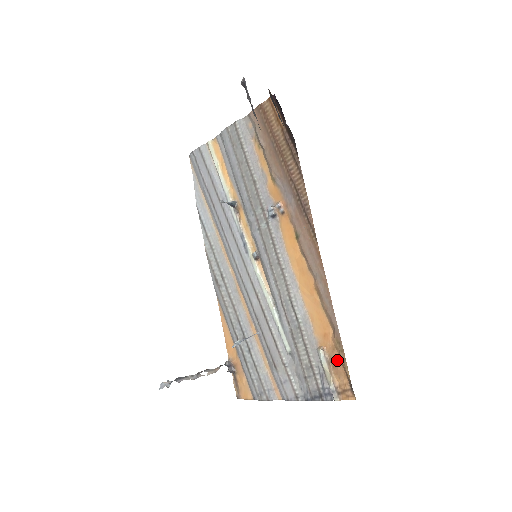
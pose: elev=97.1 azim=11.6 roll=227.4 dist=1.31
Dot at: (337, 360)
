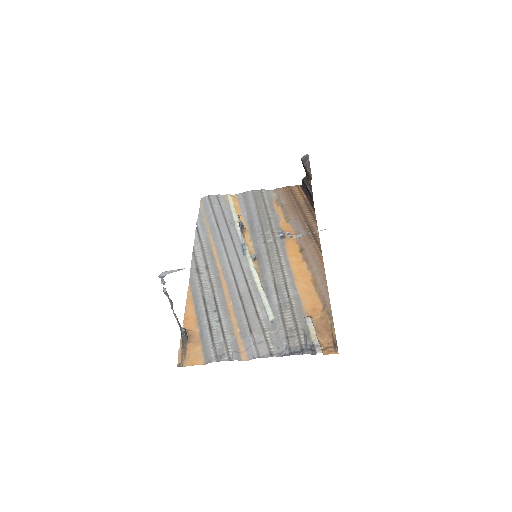
Dot at: (323, 326)
